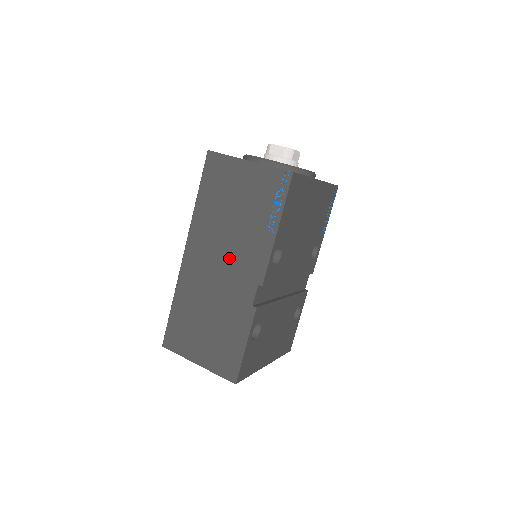
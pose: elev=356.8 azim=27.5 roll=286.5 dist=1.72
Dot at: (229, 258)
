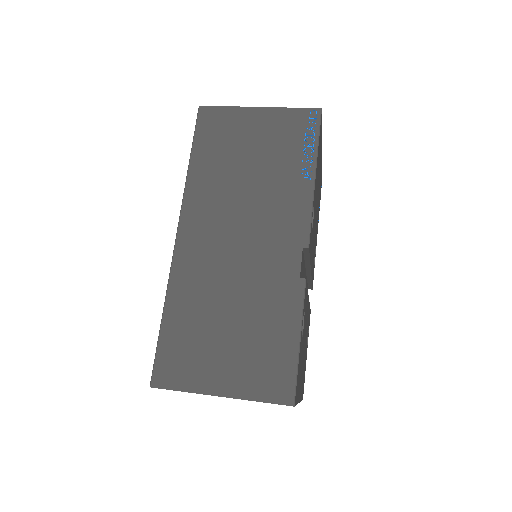
Dot at: (251, 224)
